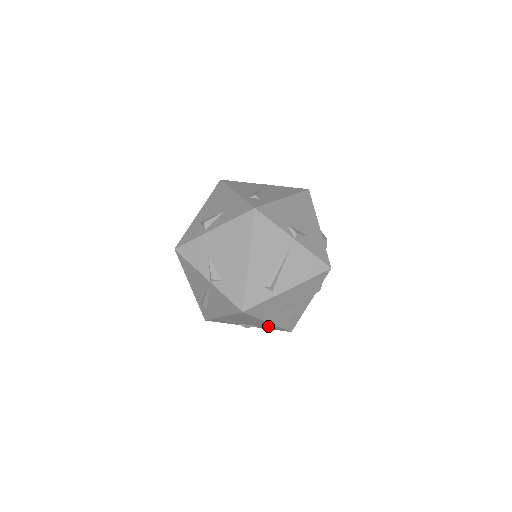
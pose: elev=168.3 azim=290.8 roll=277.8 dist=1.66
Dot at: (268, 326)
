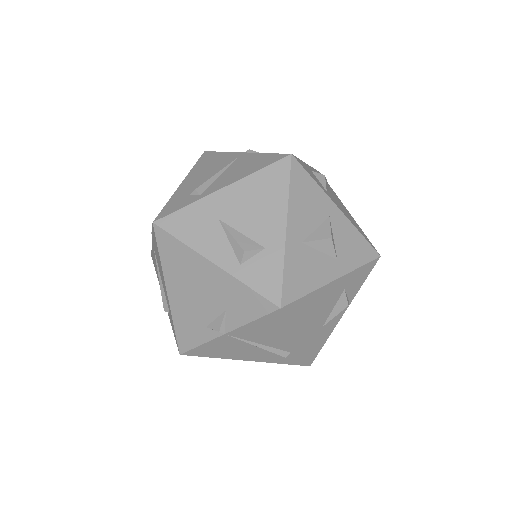
Dot at: (234, 297)
